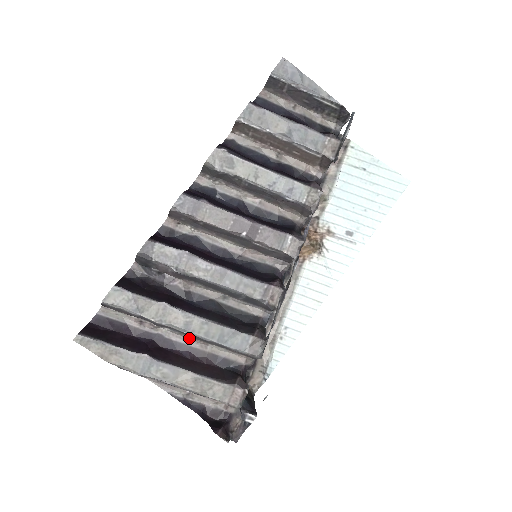
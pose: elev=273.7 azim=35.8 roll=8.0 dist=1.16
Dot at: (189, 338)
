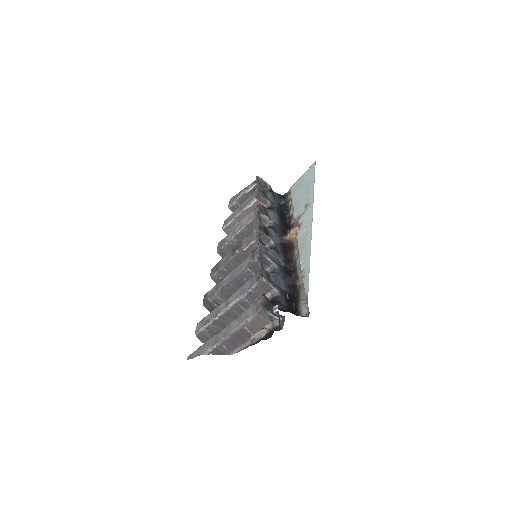
Dot at: occluded
